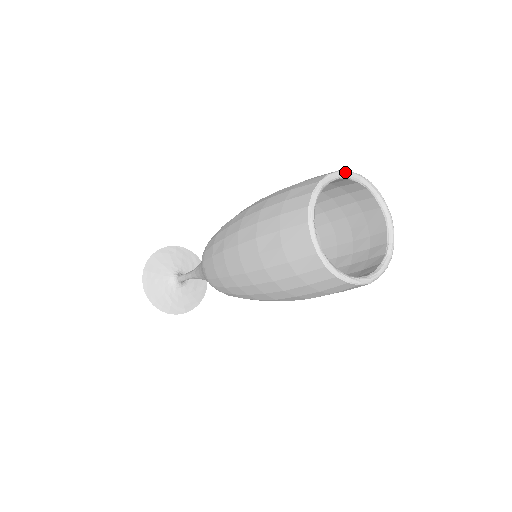
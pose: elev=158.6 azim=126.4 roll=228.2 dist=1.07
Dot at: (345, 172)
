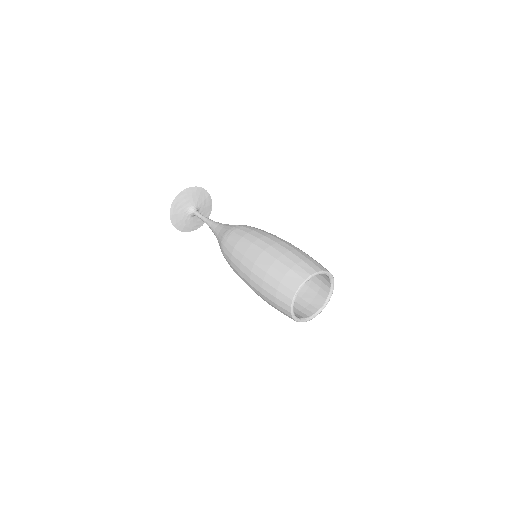
Dot at: (320, 273)
